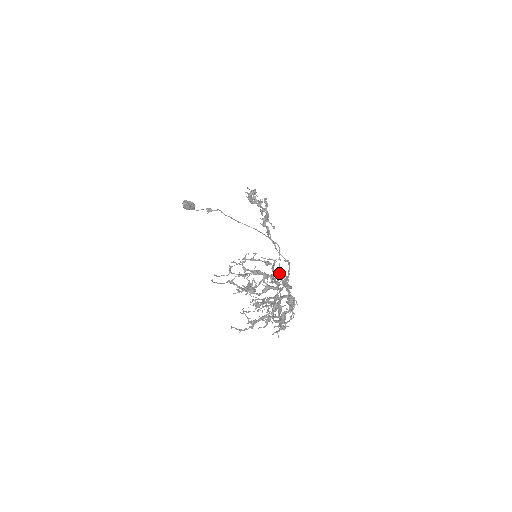
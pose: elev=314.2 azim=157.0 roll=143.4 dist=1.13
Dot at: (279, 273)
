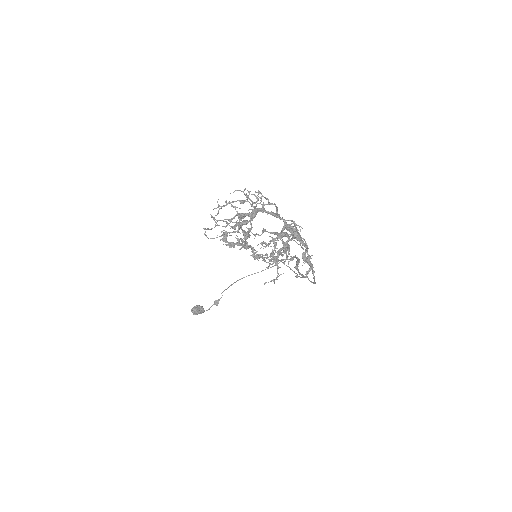
Dot at: (295, 273)
